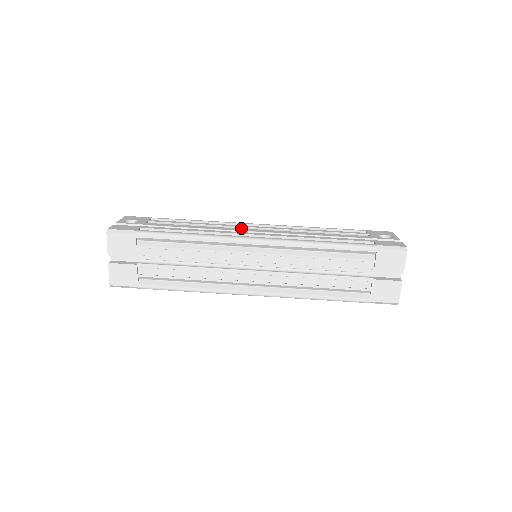
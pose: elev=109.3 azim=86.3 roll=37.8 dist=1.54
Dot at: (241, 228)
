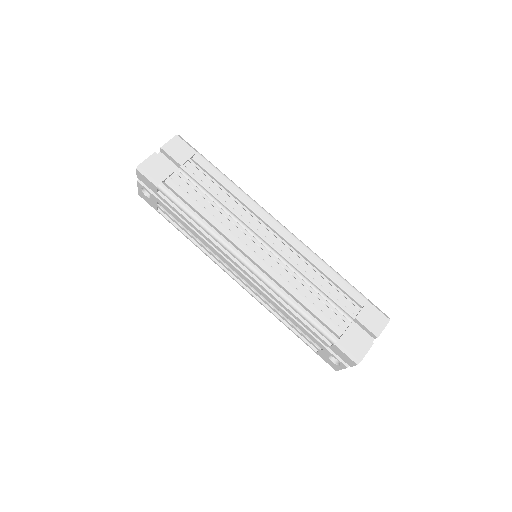
Dot at: occluded
